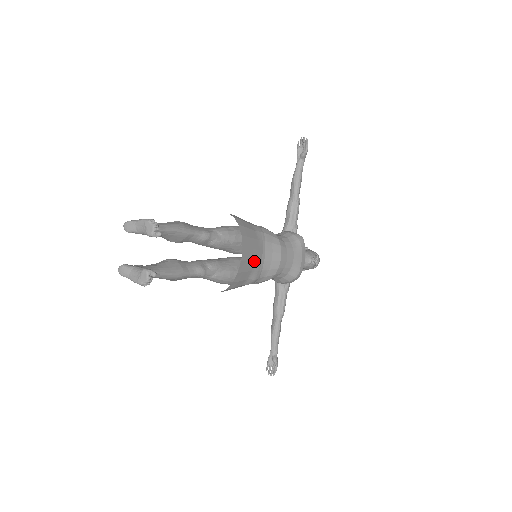
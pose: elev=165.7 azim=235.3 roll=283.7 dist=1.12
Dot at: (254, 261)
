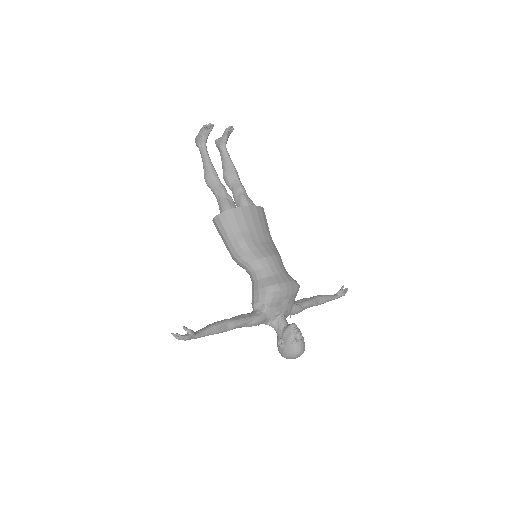
Dot at: (254, 227)
